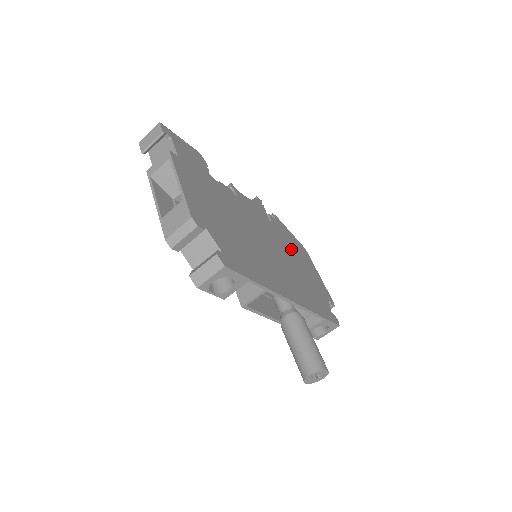
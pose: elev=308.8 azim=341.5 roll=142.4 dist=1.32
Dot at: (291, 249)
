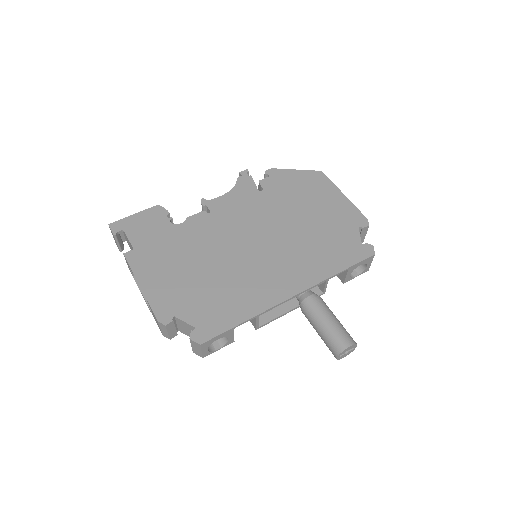
Dot at: (295, 203)
